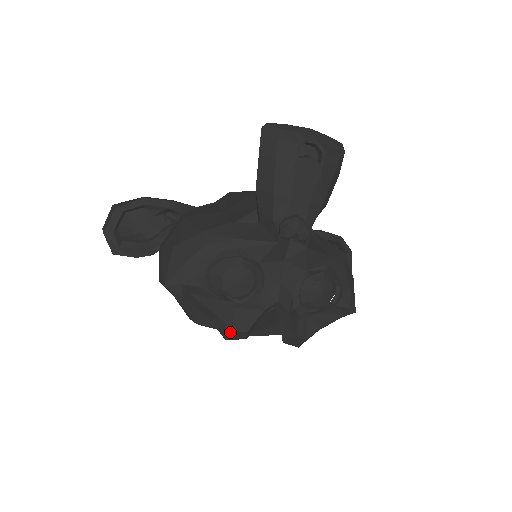
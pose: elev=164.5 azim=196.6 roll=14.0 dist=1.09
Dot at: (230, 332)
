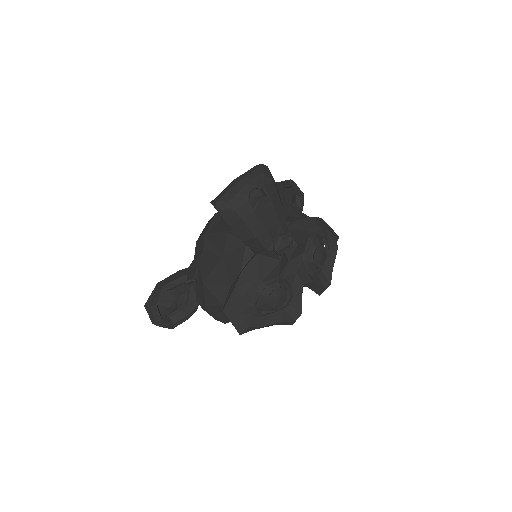
Dot at: (293, 322)
